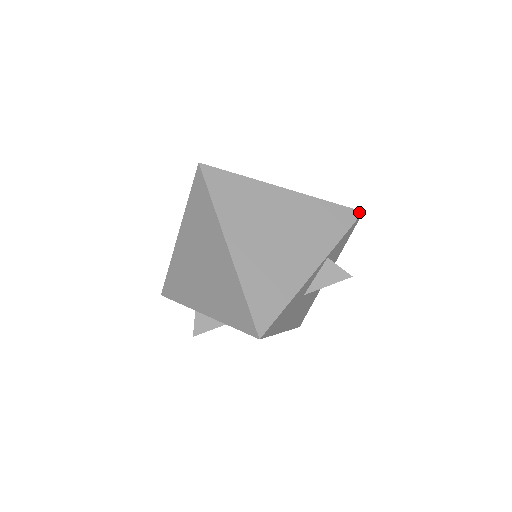
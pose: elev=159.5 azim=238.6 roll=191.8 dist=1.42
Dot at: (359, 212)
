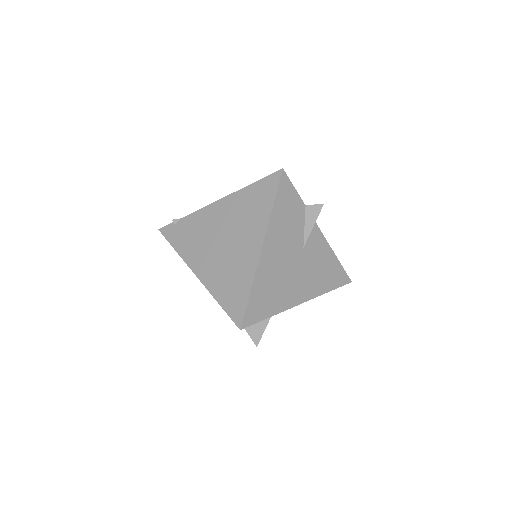
Dot at: (238, 327)
